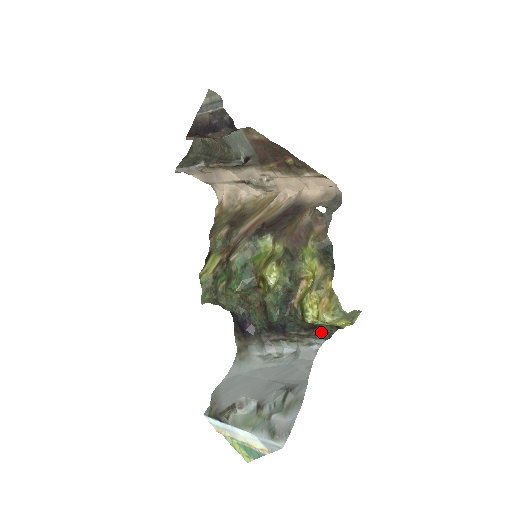
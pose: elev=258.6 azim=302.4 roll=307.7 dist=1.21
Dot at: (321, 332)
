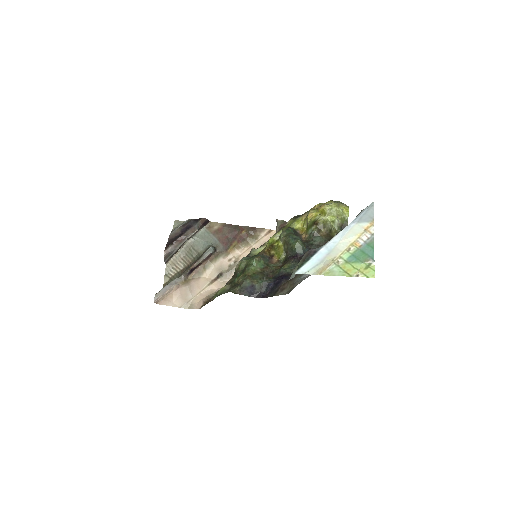
Dot at: occluded
